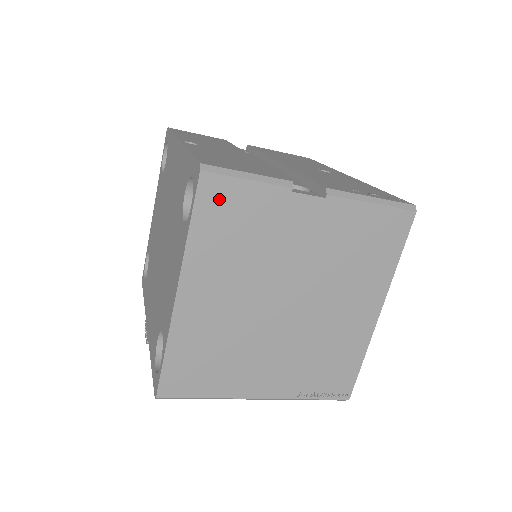
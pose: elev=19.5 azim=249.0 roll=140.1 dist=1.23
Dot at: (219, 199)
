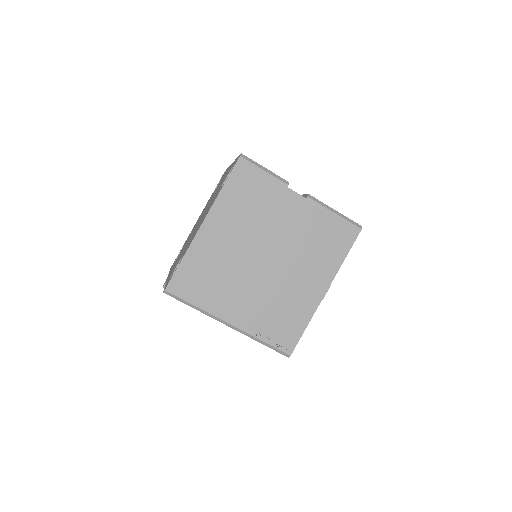
Dot at: (245, 175)
